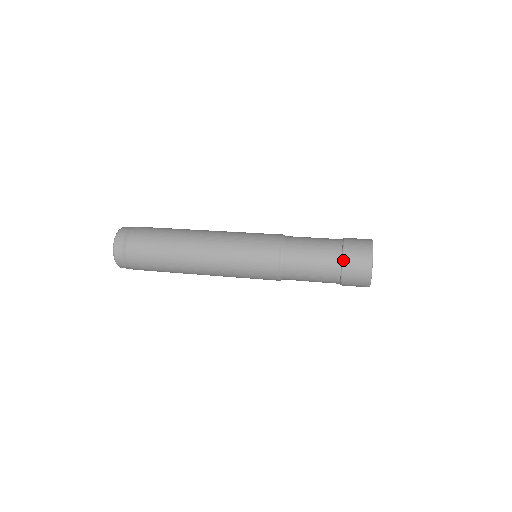
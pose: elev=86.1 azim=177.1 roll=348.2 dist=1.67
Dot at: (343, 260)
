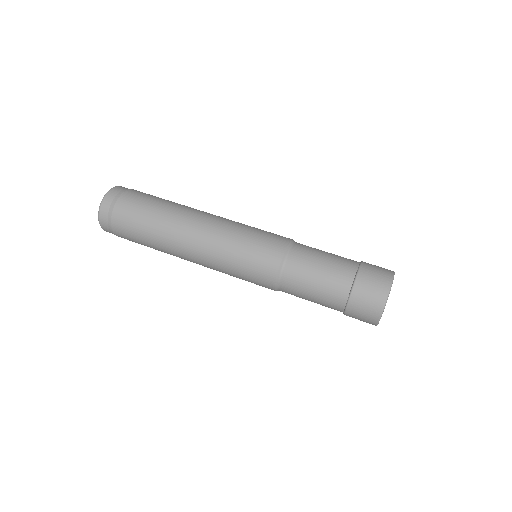
Dot at: (348, 304)
